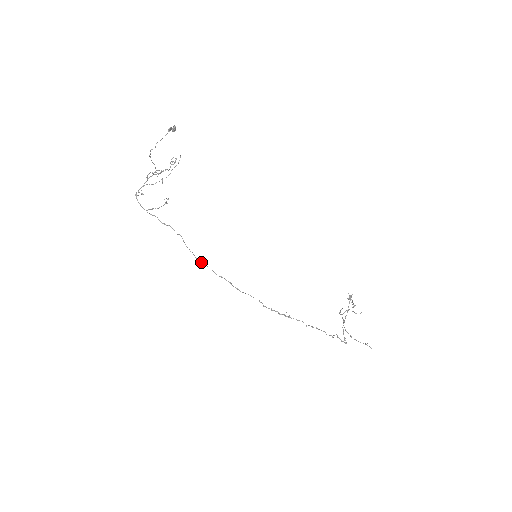
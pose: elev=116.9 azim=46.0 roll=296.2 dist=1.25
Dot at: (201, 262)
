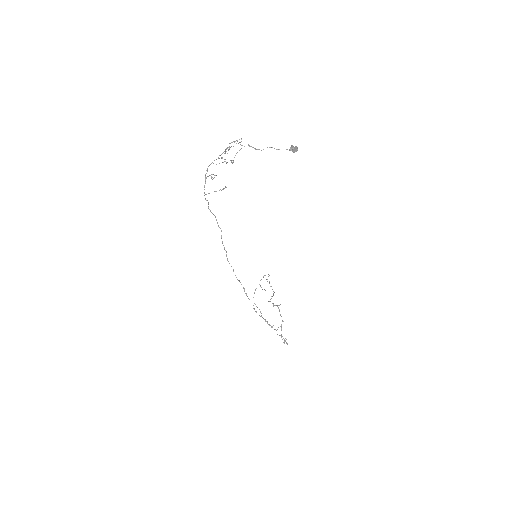
Dot at: occluded
